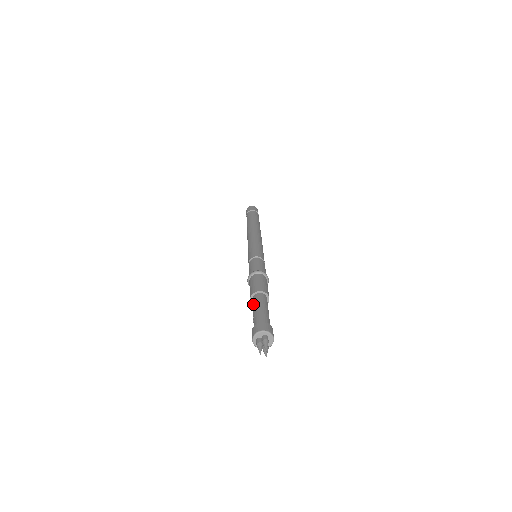
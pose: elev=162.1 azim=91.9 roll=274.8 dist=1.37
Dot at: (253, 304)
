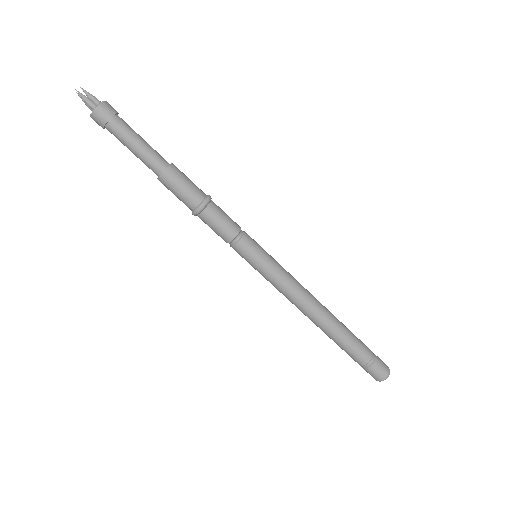
Dot at: occluded
